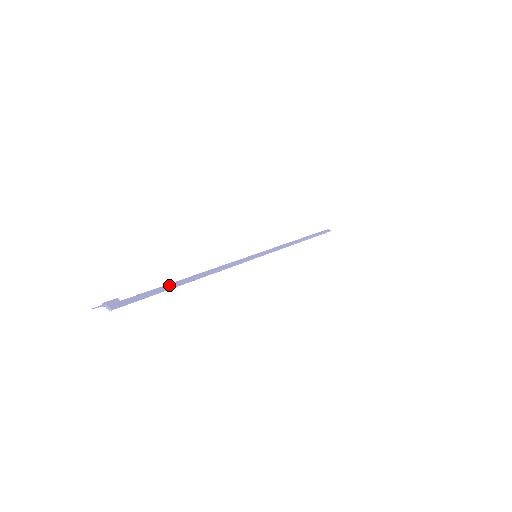
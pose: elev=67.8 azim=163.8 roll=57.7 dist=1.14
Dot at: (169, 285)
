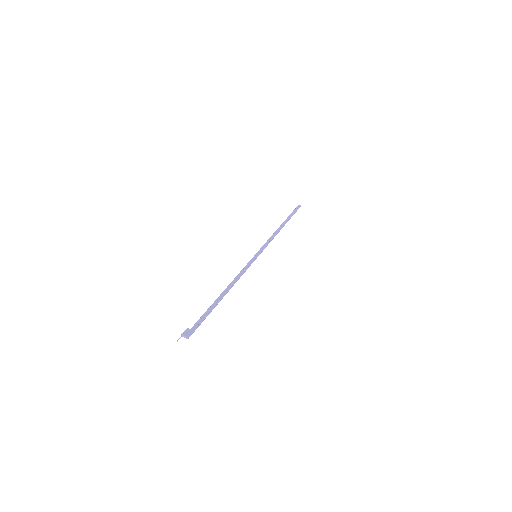
Dot at: (212, 306)
